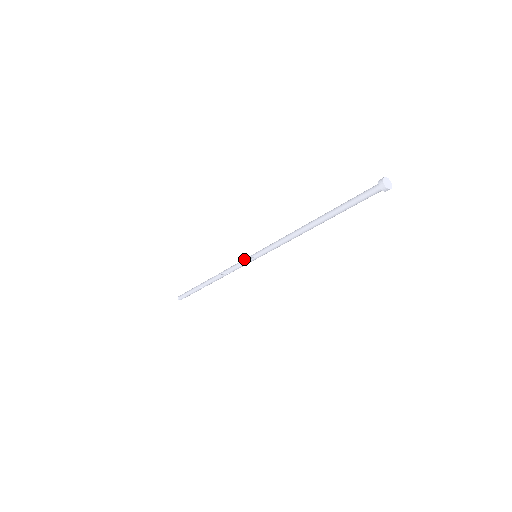
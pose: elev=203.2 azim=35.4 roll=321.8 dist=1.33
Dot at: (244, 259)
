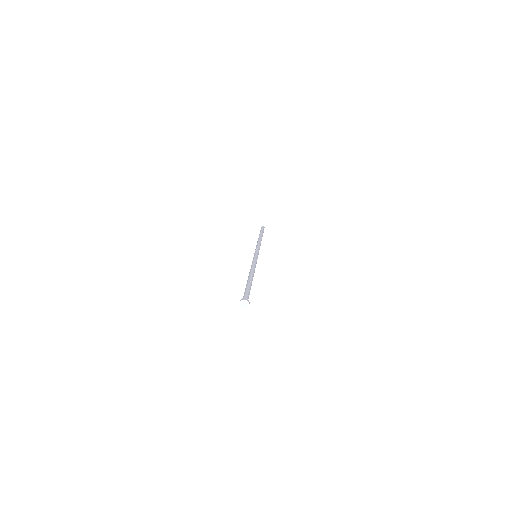
Dot at: occluded
